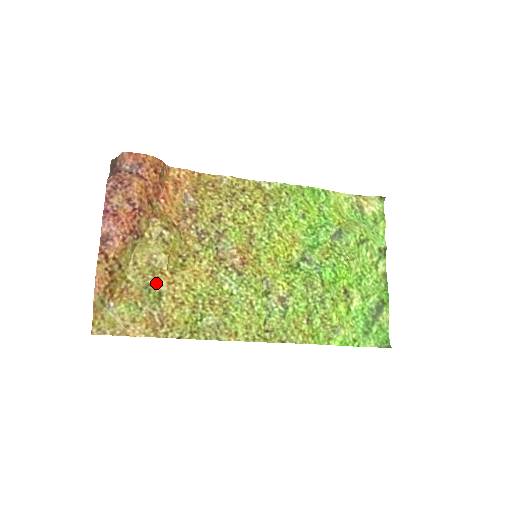
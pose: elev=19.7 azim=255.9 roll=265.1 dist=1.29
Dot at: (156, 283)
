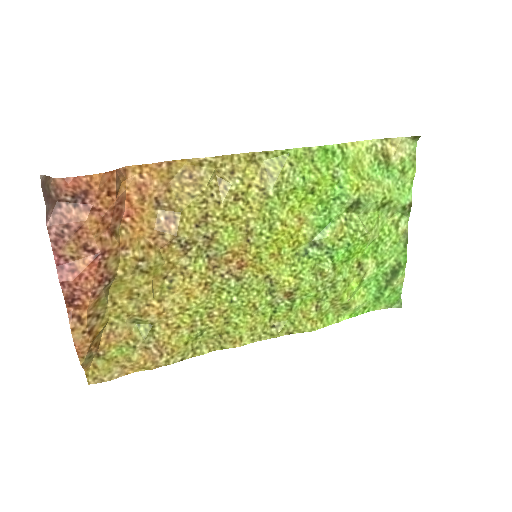
Dot at: (144, 317)
